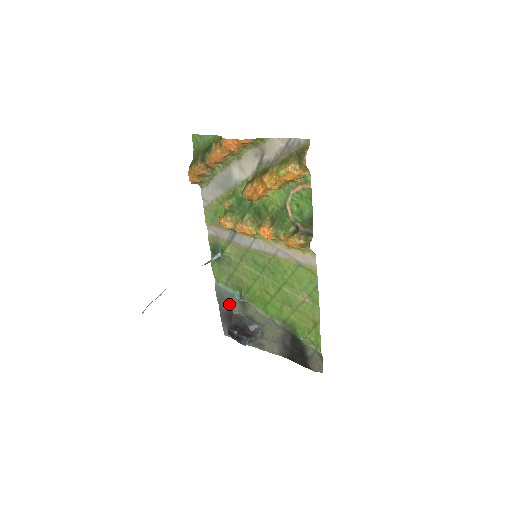
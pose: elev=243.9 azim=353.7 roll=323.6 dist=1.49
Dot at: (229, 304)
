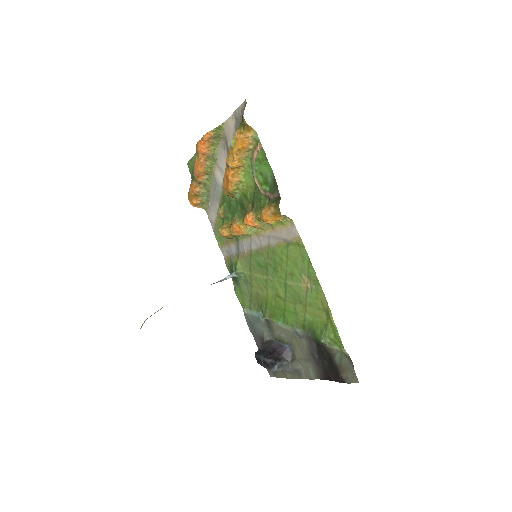
Dot at: (259, 331)
